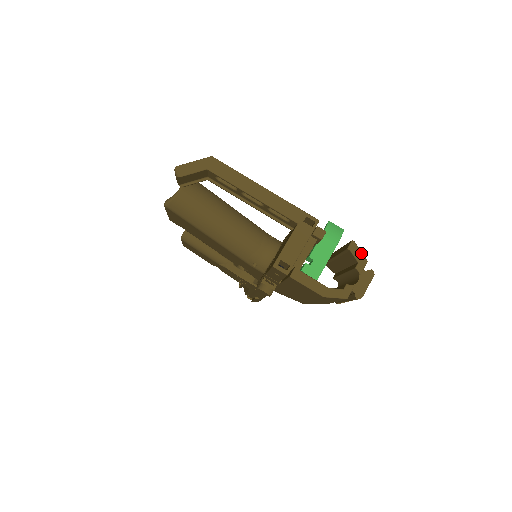
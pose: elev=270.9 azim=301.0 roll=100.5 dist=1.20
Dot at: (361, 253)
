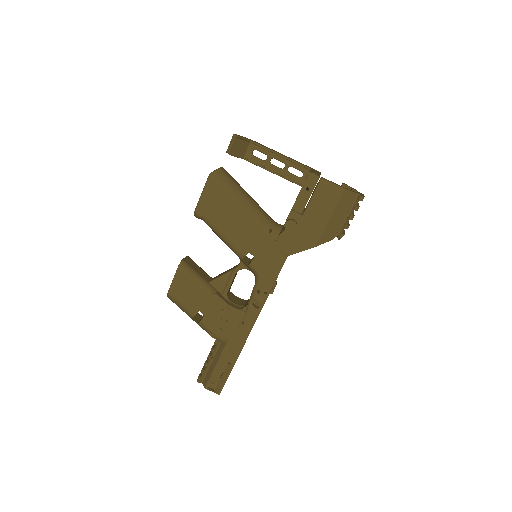
Dot at: (351, 187)
